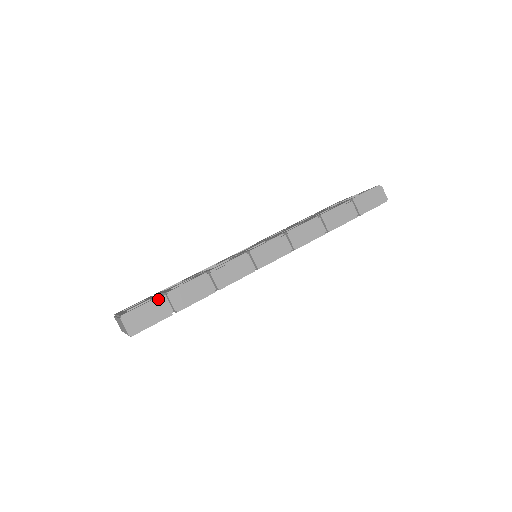
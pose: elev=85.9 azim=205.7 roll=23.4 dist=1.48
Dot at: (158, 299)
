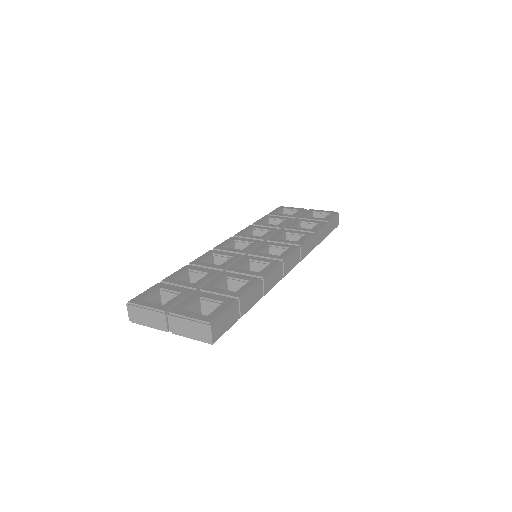
Dot at: (234, 305)
